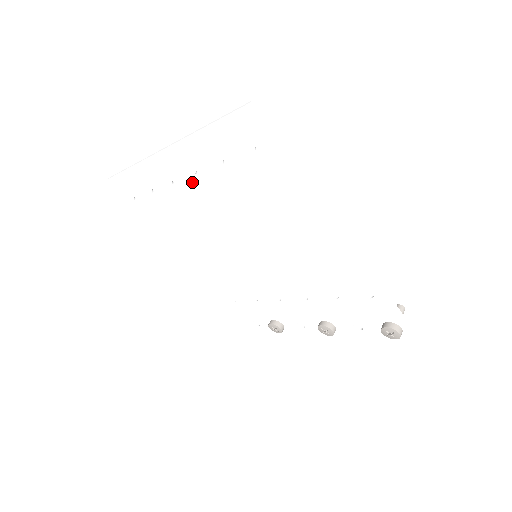
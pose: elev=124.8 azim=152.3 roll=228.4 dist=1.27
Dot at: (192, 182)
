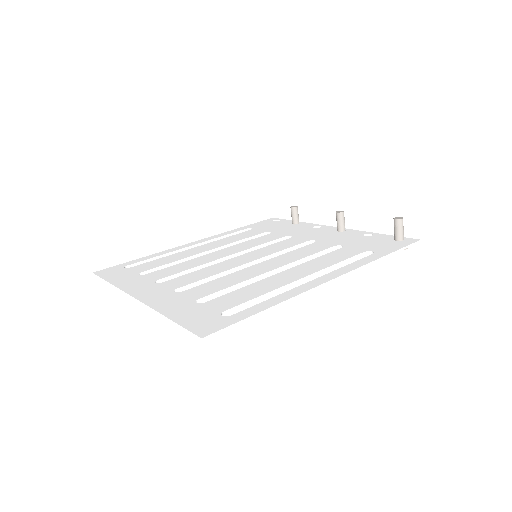
Dot at: occluded
